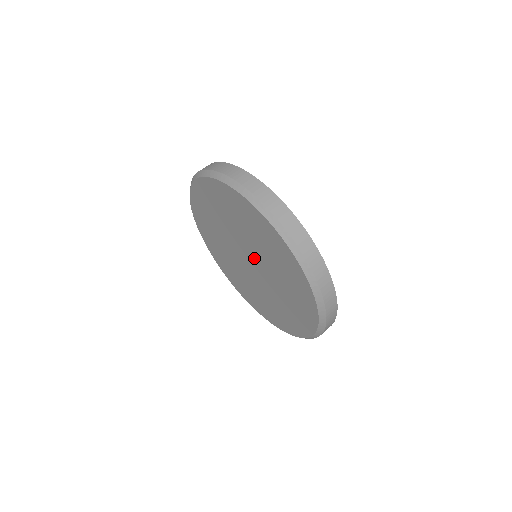
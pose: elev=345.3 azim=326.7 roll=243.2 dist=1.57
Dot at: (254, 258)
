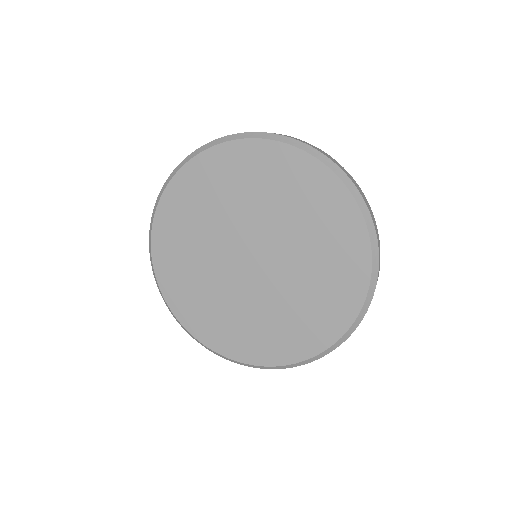
Dot at: (273, 254)
